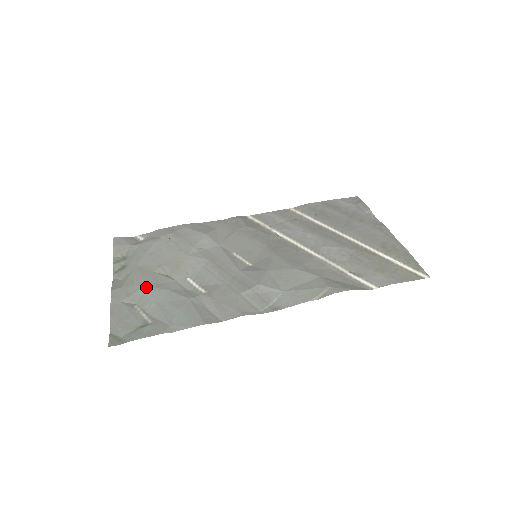
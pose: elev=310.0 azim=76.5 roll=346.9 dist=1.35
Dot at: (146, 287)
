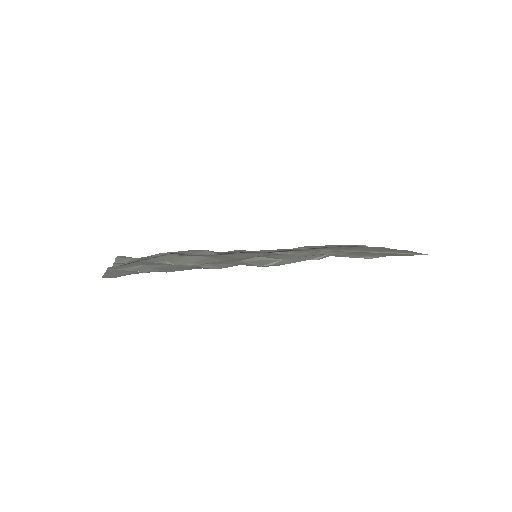
Dot at: (144, 264)
